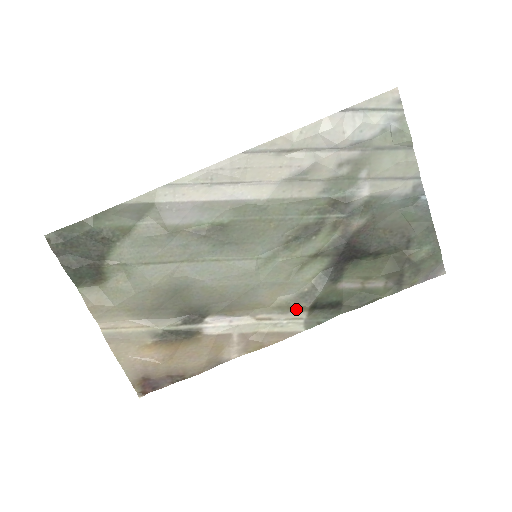
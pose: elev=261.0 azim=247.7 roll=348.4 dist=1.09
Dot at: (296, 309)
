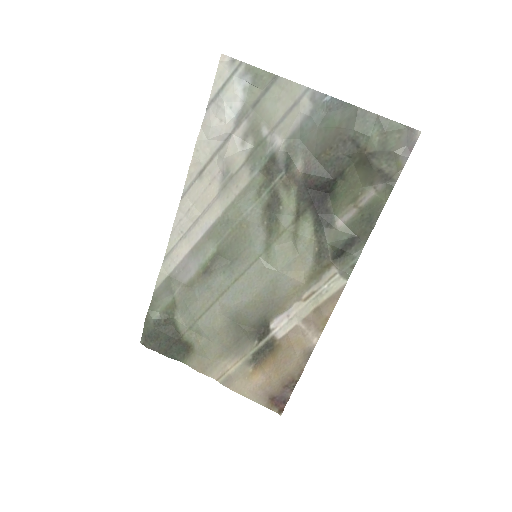
Dot at: (324, 270)
